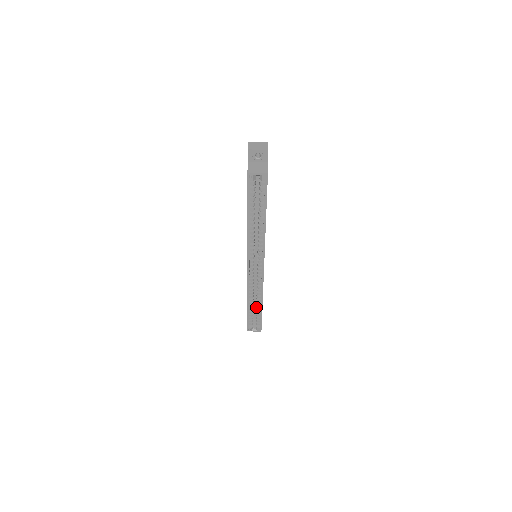
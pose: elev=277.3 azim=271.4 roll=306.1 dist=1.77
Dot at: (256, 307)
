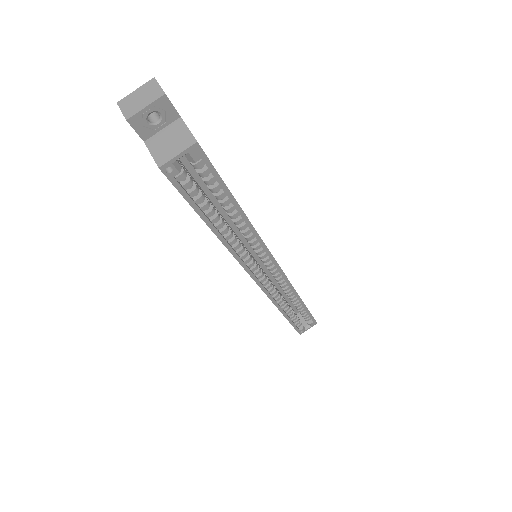
Dot at: occluded
